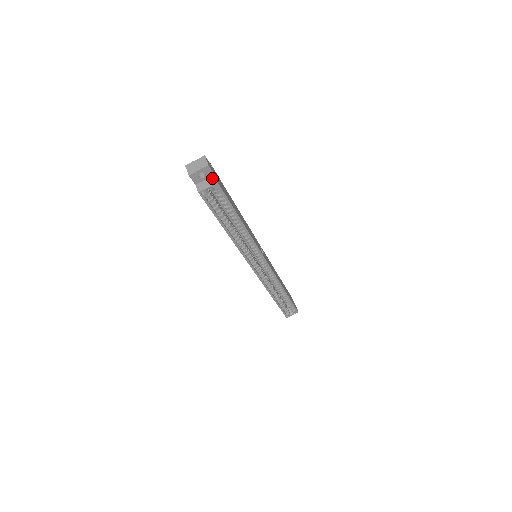
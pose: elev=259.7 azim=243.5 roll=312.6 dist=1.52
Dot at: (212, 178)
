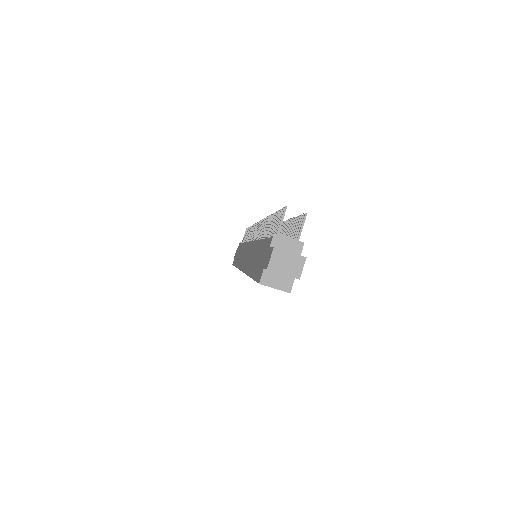
Dot at: (289, 280)
